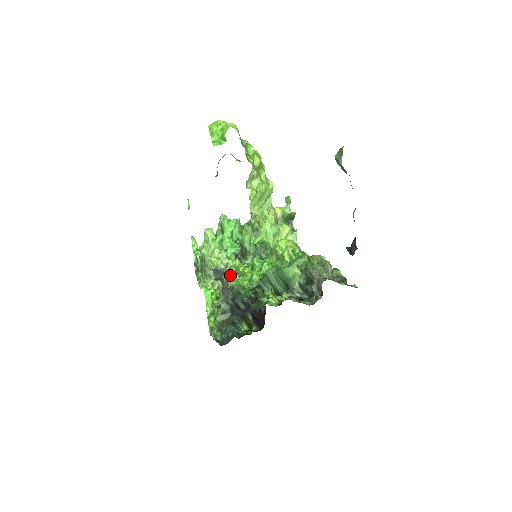
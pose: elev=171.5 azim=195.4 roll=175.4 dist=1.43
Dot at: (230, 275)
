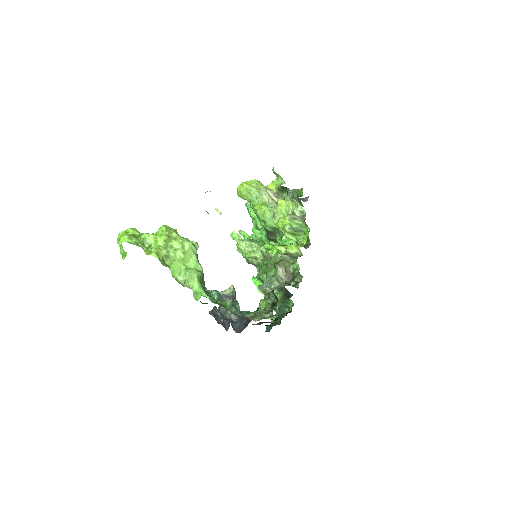
Dot at: (234, 292)
